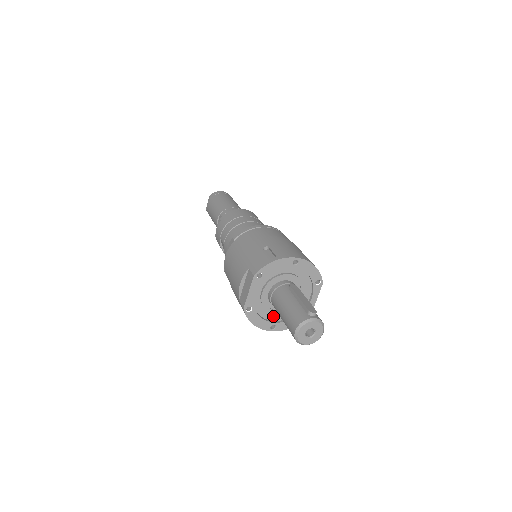
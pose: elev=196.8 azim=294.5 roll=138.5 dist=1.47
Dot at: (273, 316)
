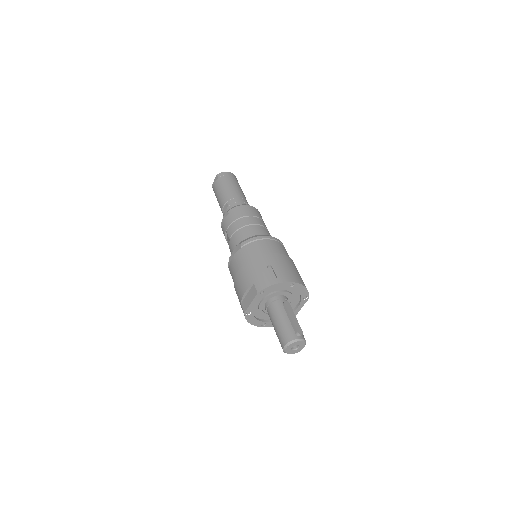
Dot at: (265, 316)
